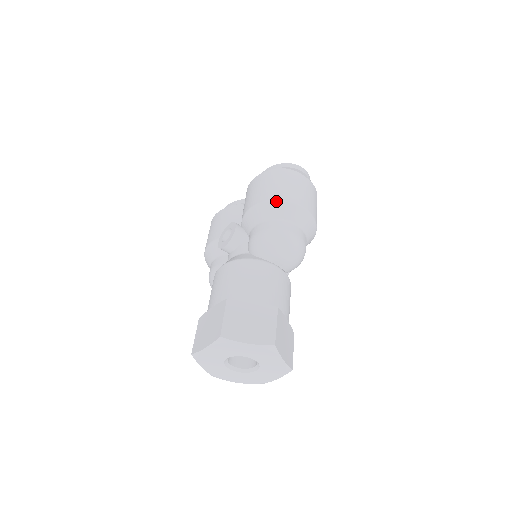
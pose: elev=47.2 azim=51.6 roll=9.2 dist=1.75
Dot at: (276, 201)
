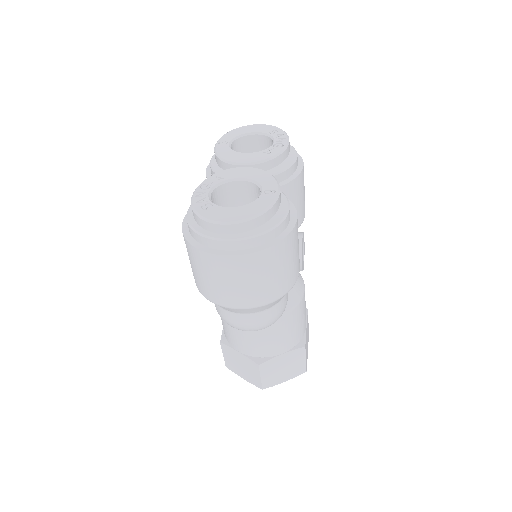
Dot at: occluded
